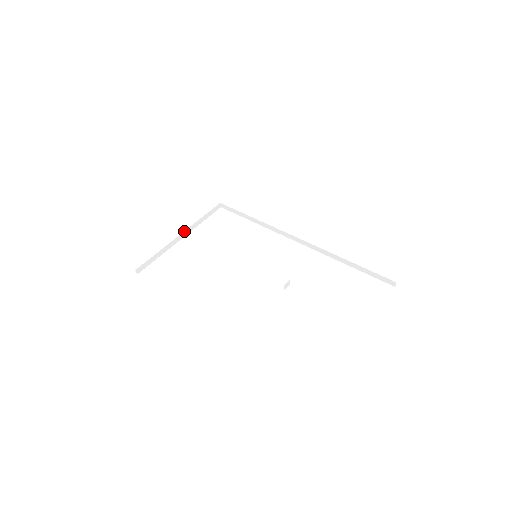
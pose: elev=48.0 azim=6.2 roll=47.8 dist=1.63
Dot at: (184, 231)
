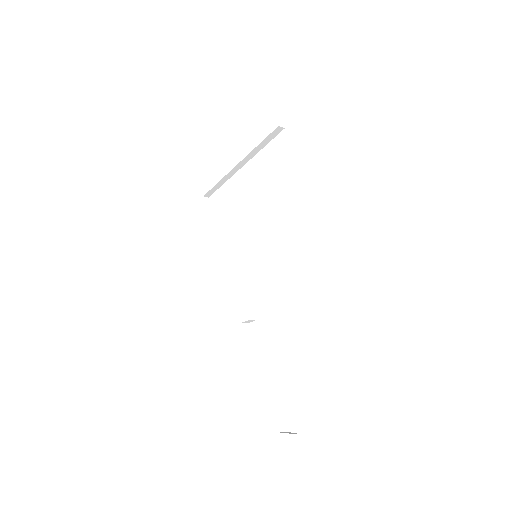
Dot at: (239, 162)
